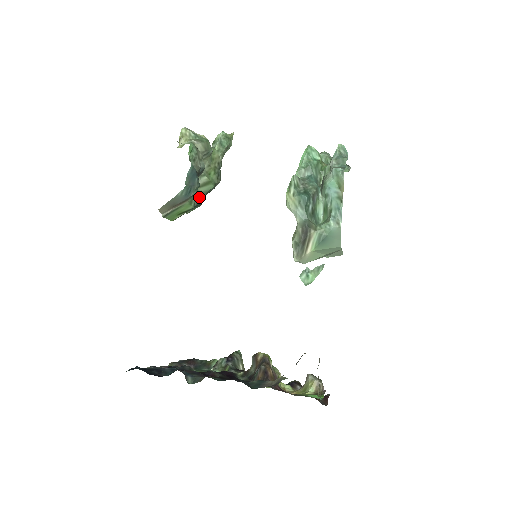
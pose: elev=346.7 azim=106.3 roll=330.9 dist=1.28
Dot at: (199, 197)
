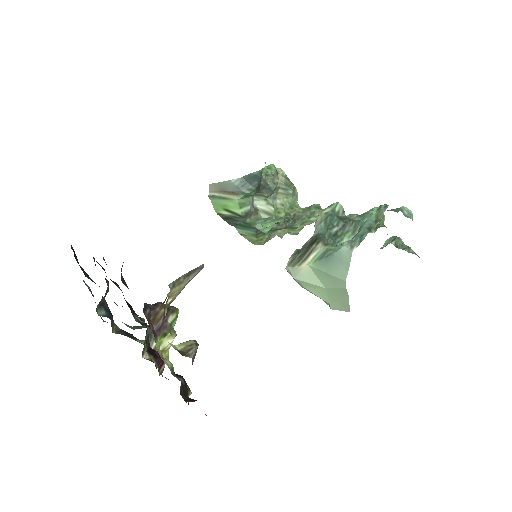
Dot at: (256, 220)
